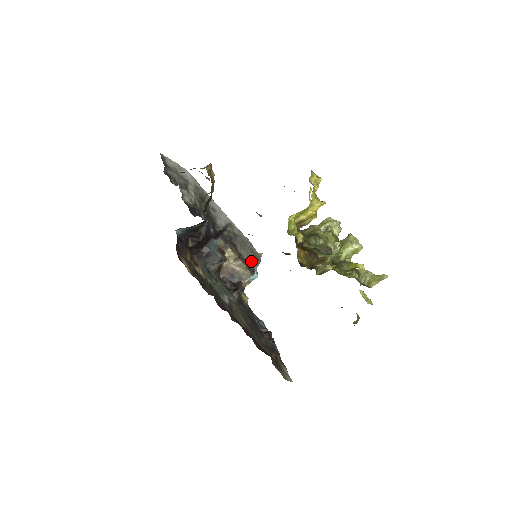
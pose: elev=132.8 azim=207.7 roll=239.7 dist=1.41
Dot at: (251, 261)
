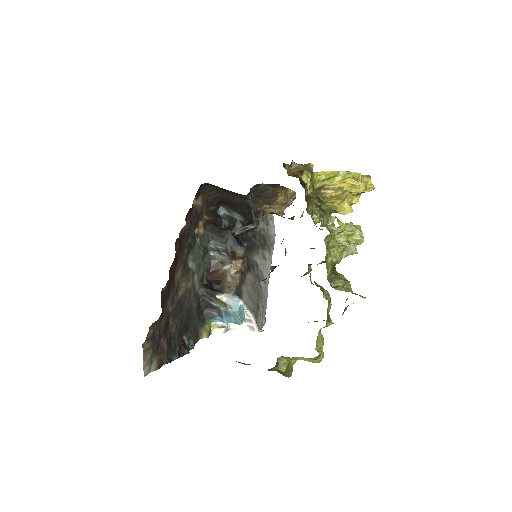
Dot at: (247, 296)
